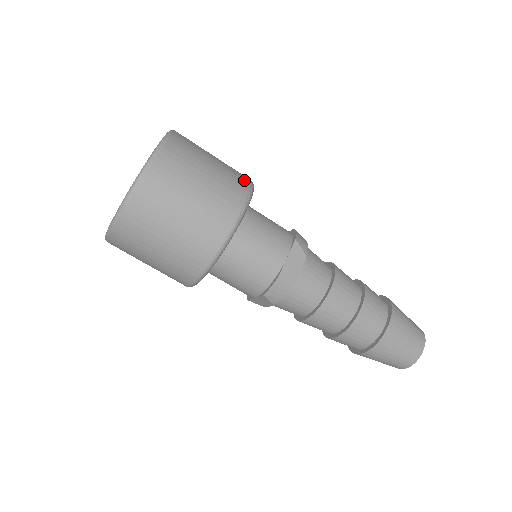
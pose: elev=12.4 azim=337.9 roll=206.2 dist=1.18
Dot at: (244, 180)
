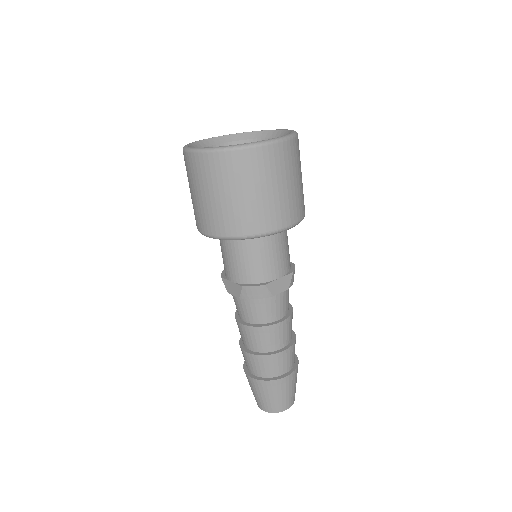
Dot at: (304, 207)
